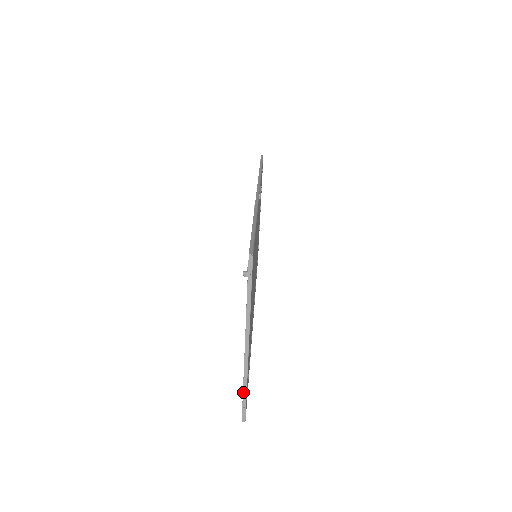
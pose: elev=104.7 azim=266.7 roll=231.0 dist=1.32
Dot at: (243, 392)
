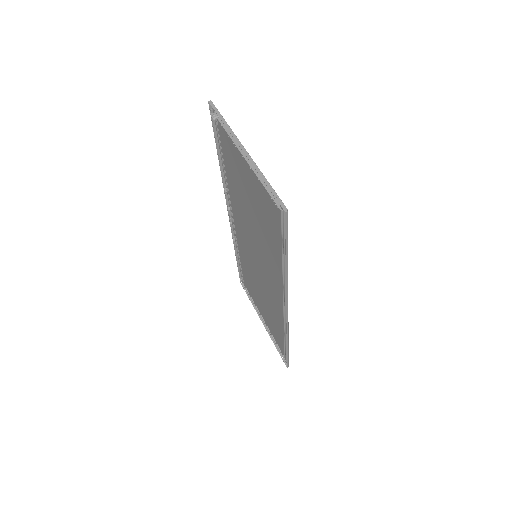
Dot at: (266, 185)
